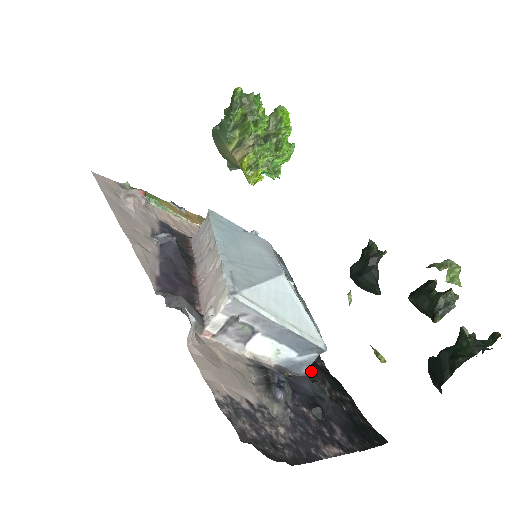
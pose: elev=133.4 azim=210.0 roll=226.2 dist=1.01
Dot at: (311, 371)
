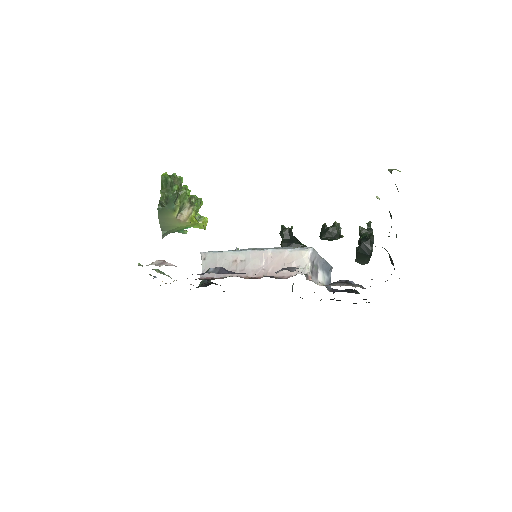
Dot at: occluded
